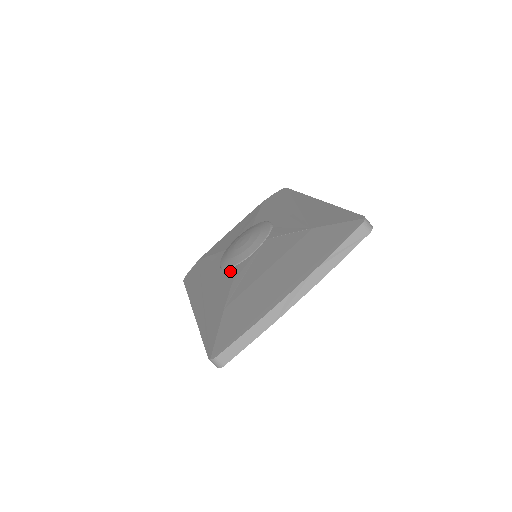
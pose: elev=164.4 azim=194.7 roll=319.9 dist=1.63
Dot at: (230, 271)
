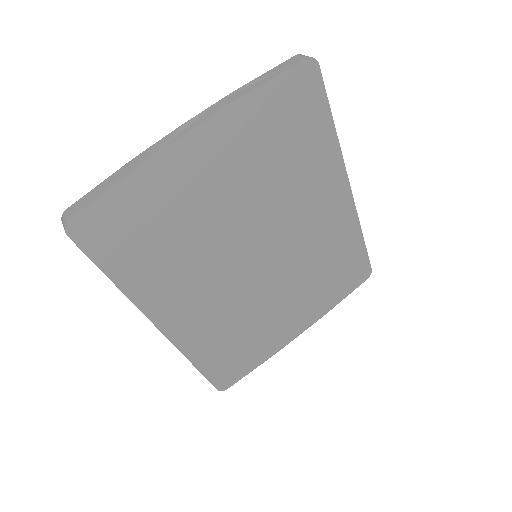
Dot at: occluded
